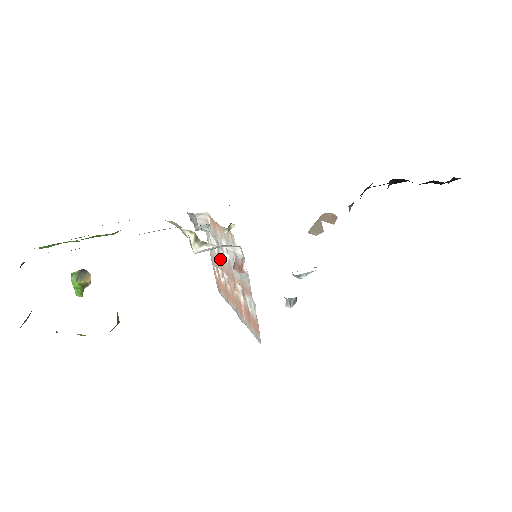
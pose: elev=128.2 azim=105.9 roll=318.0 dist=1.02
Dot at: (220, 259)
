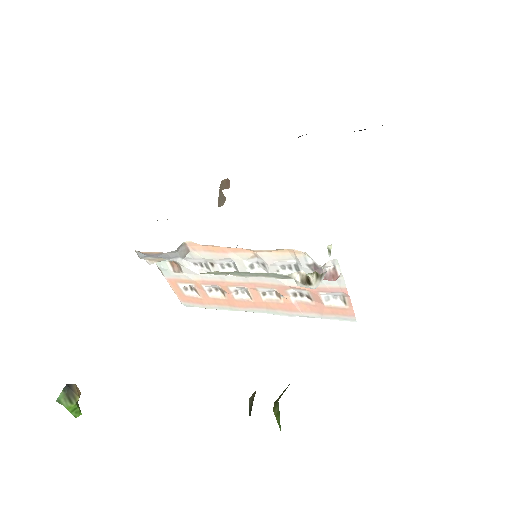
Dot at: (219, 278)
